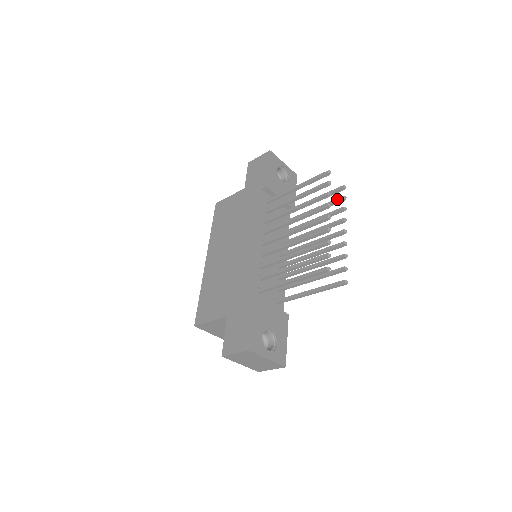
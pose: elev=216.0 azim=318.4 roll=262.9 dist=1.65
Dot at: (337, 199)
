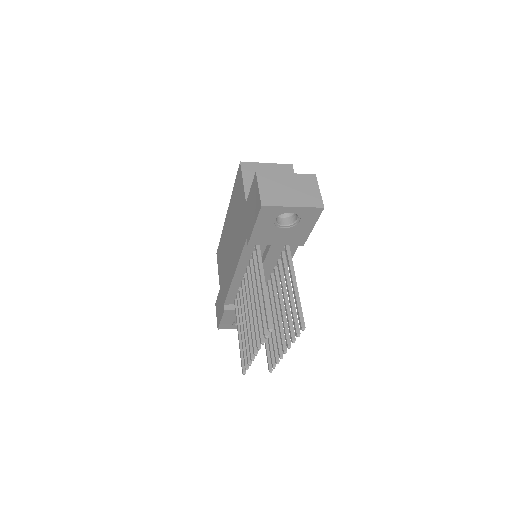
Dot at: (294, 326)
